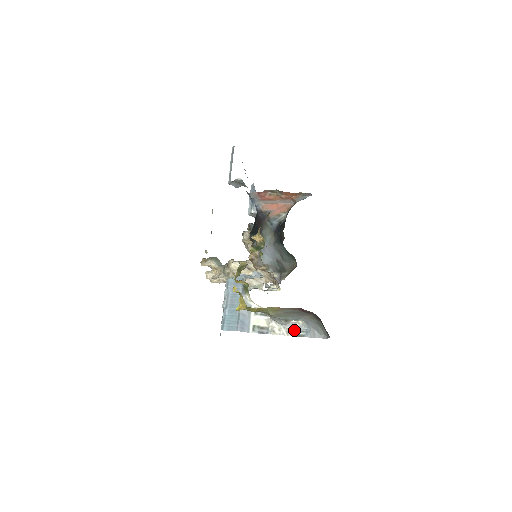
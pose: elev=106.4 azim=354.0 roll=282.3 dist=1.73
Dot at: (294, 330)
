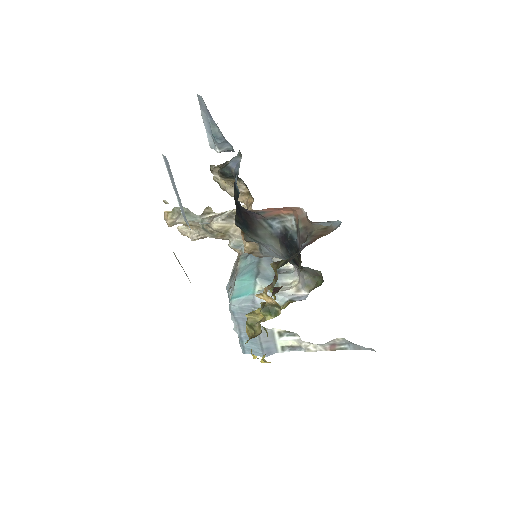
Dot at: (333, 345)
